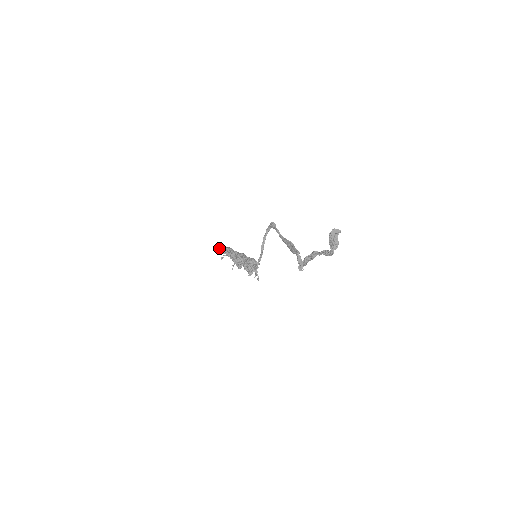
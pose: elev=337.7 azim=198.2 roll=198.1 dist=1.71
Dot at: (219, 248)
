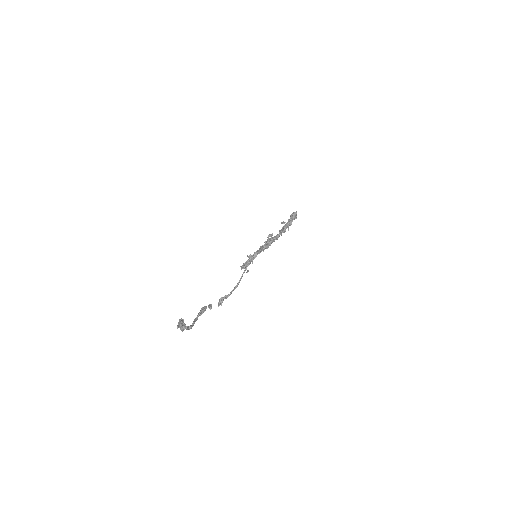
Dot at: occluded
